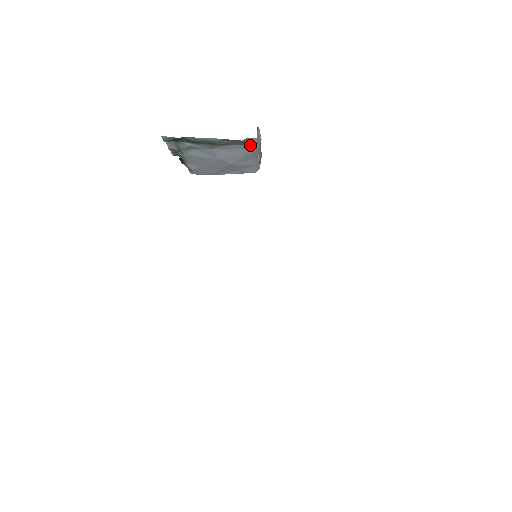
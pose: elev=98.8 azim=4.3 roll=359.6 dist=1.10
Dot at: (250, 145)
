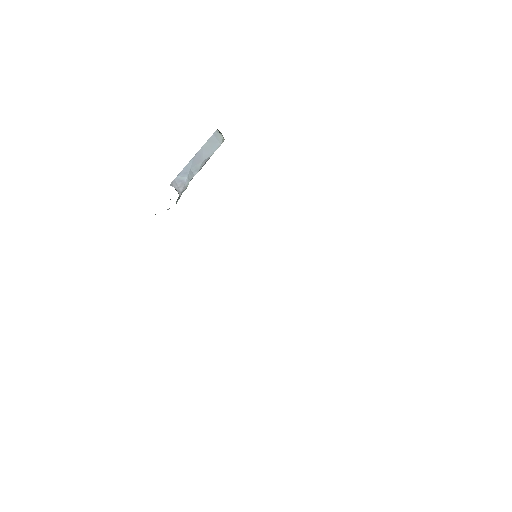
Dot at: occluded
